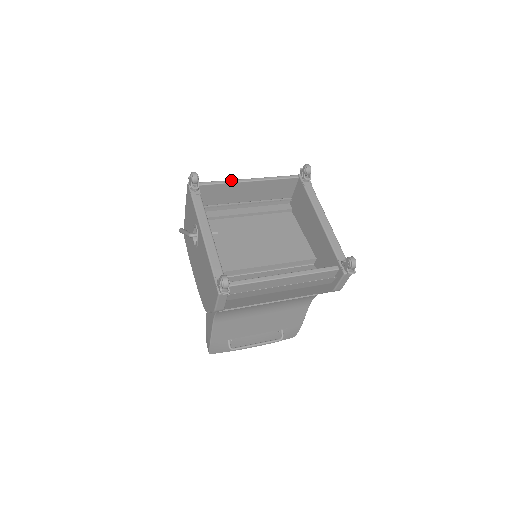
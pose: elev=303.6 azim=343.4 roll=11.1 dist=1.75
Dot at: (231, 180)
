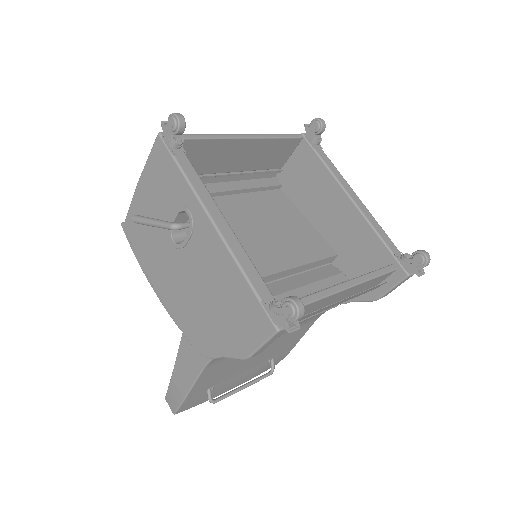
Dot at: (221, 134)
